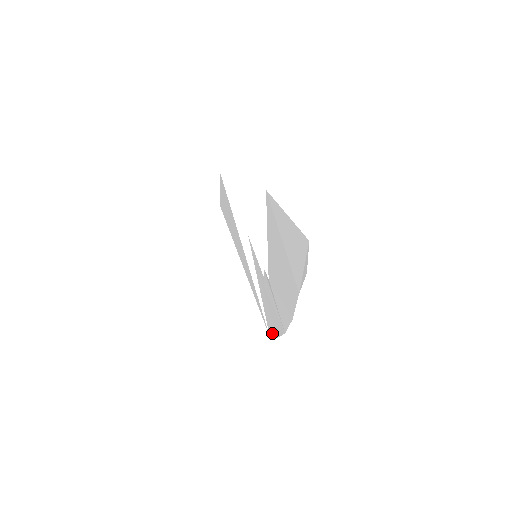
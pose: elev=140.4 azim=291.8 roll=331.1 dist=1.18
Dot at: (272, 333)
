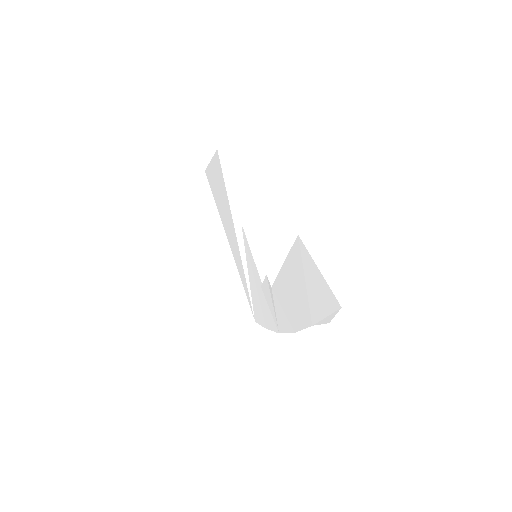
Dot at: (259, 321)
